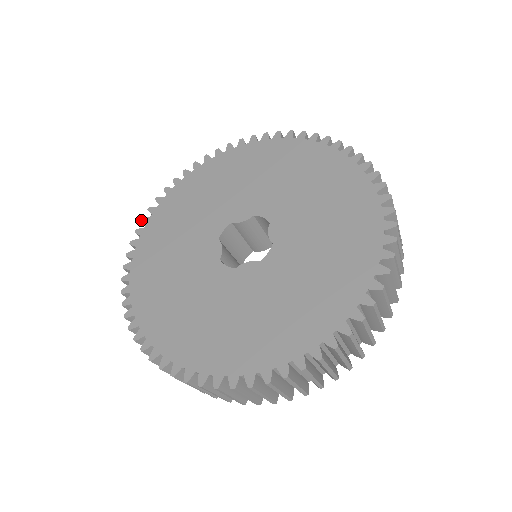
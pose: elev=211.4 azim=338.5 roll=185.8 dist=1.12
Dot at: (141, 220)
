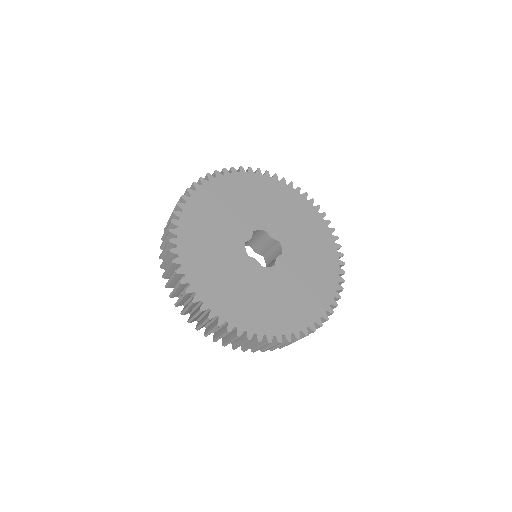
Dot at: (224, 168)
